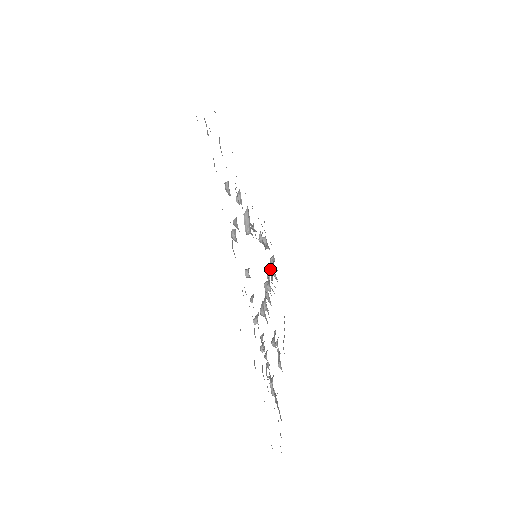
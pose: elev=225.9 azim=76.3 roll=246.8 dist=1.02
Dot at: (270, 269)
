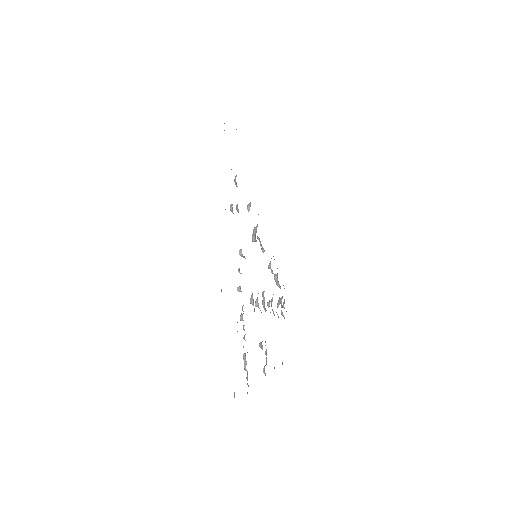
Dot at: occluded
